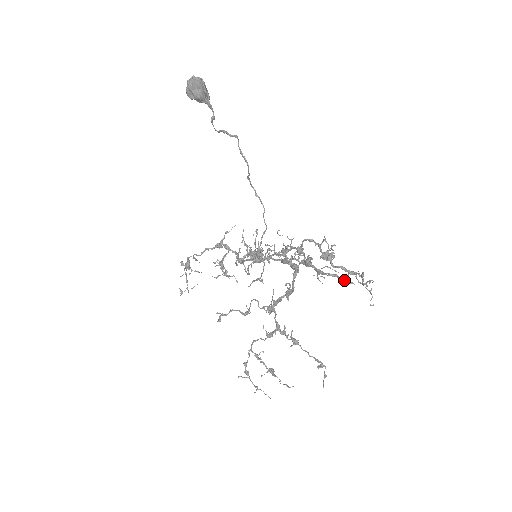
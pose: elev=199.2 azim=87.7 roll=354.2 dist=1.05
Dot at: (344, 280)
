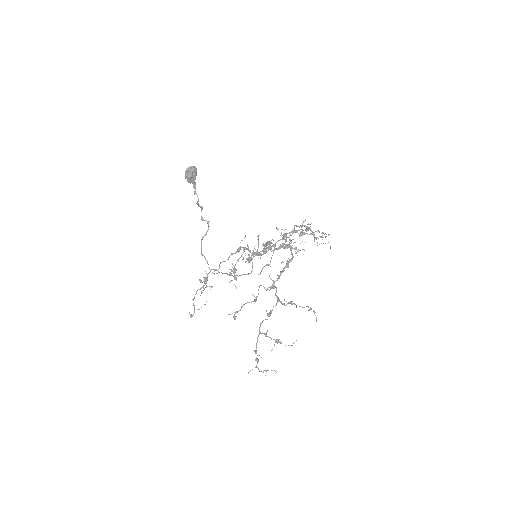
Dot at: (323, 232)
